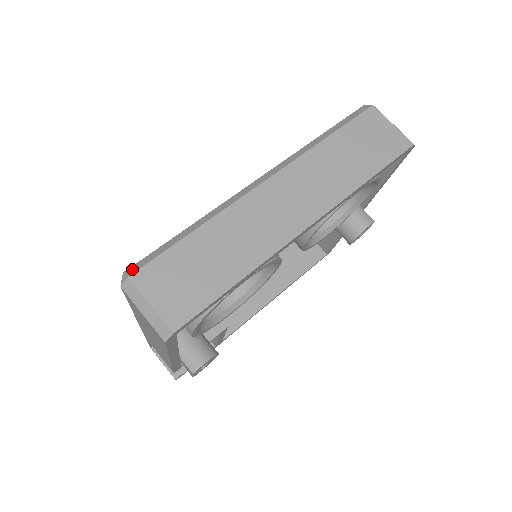
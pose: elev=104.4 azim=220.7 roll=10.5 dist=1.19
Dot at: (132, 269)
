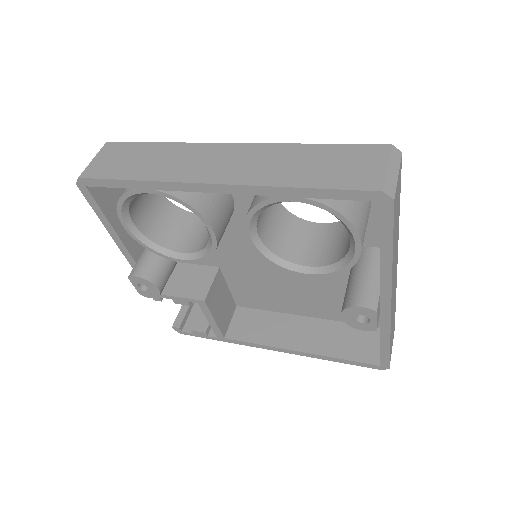
Dot at: occluded
